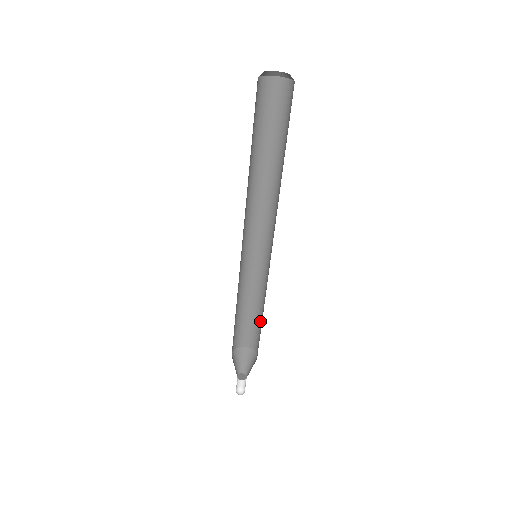
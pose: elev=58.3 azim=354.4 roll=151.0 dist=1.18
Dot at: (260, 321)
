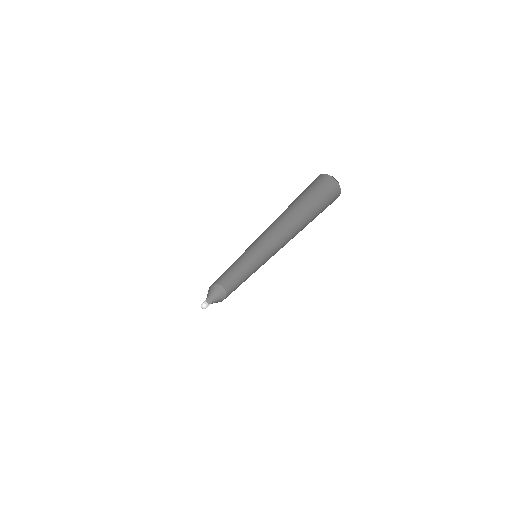
Dot at: (238, 279)
